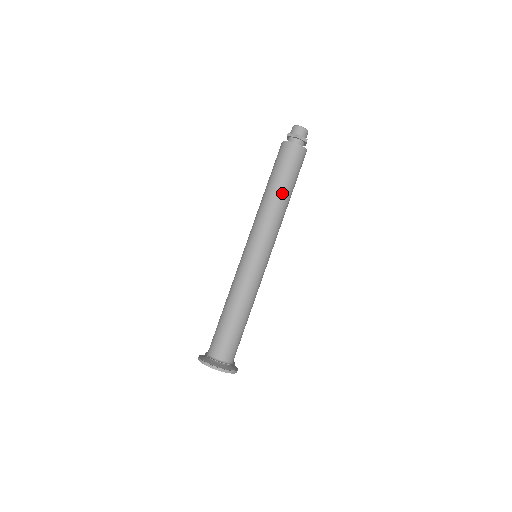
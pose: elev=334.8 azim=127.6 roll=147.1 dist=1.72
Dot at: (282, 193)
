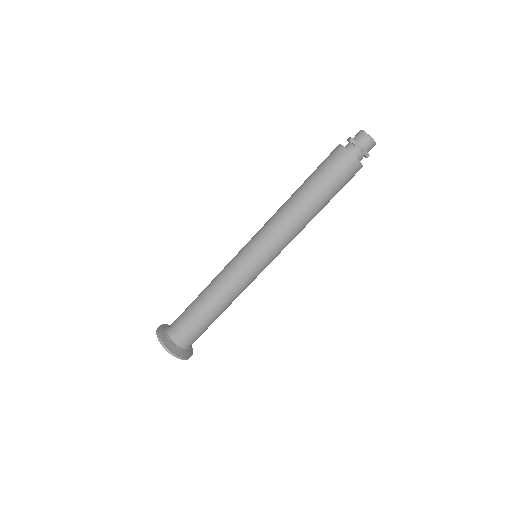
Dot at: (313, 207)
